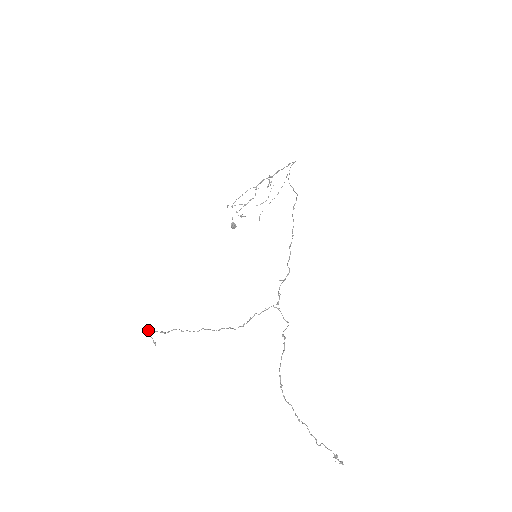
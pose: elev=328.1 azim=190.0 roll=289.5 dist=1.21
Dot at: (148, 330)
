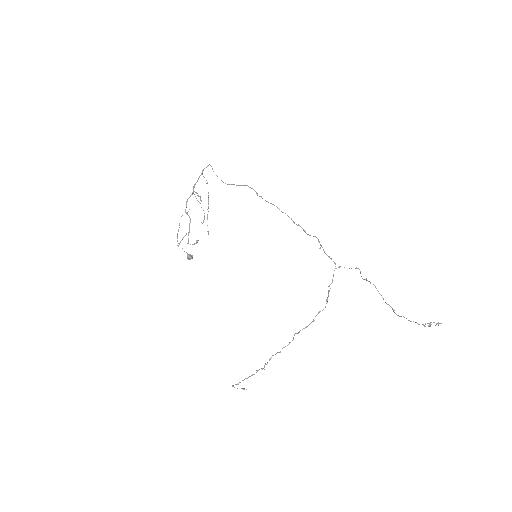
Dot at: (233, 385)
